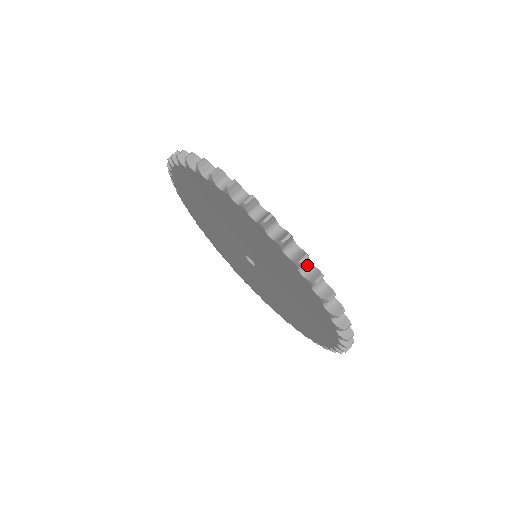
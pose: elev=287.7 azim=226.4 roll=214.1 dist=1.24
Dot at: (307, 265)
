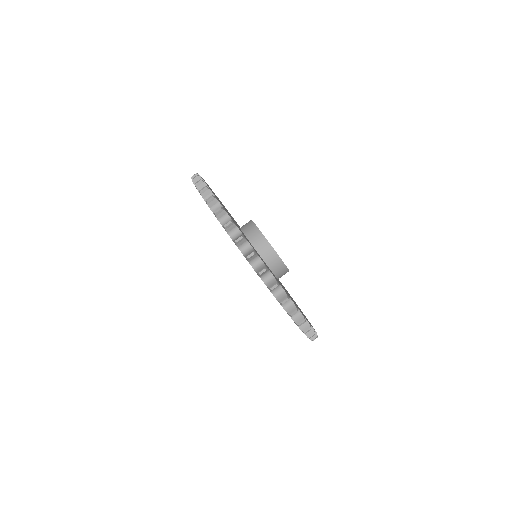
Dot at: (236, 232)
